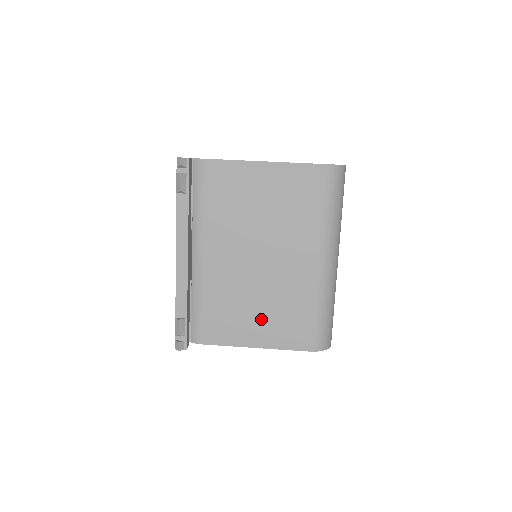
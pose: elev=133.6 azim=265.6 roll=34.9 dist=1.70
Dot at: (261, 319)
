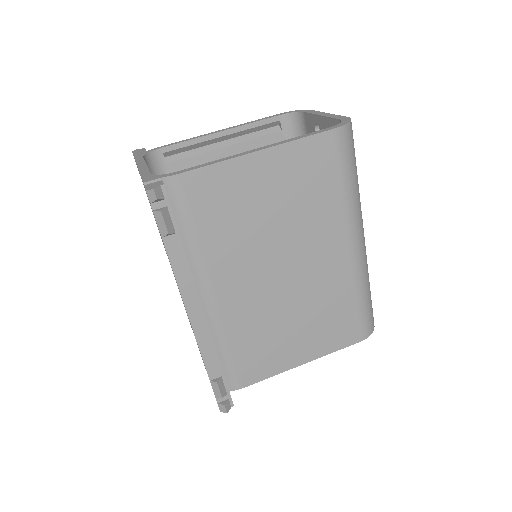
Dot at: (302, 333)
